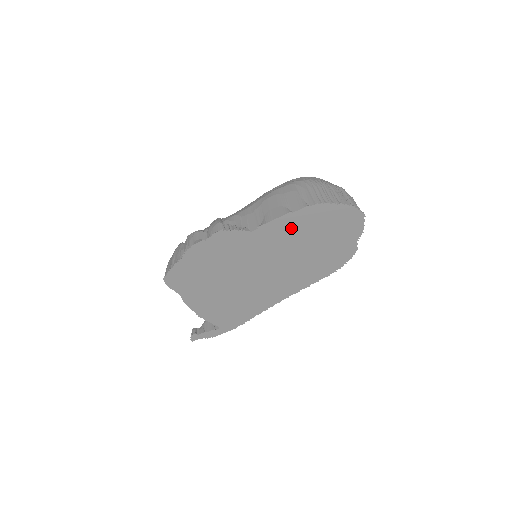
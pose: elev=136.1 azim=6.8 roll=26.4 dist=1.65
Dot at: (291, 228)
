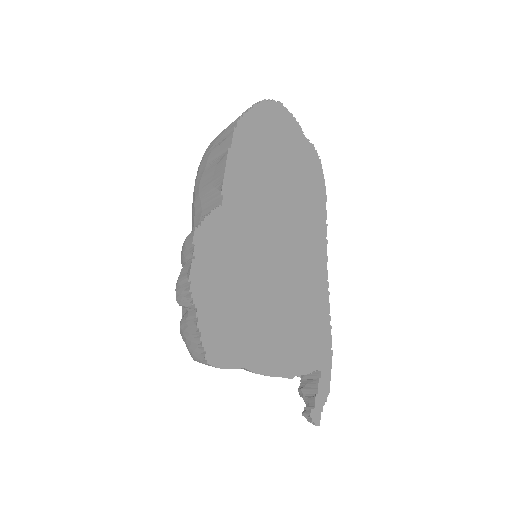
Dot at: (247, 168)
